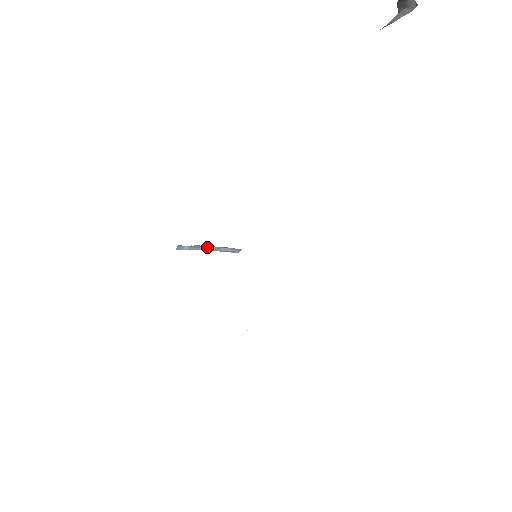
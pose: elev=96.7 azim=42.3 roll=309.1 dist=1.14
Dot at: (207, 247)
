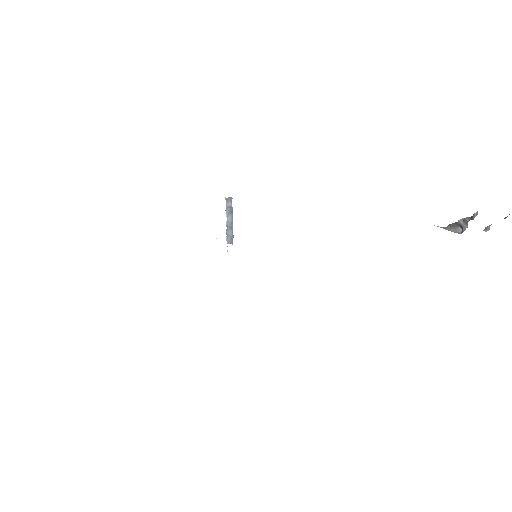
Dot at: (231, 218)
